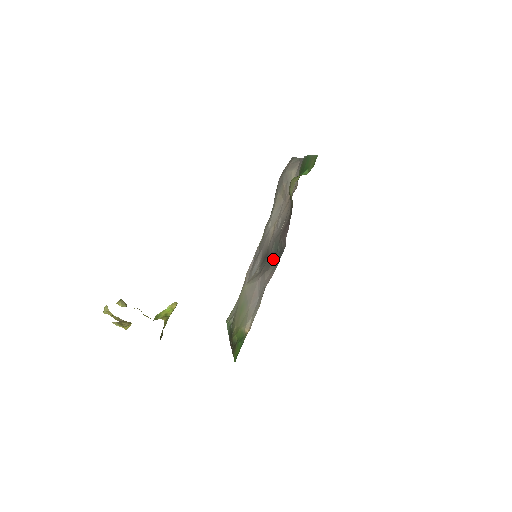
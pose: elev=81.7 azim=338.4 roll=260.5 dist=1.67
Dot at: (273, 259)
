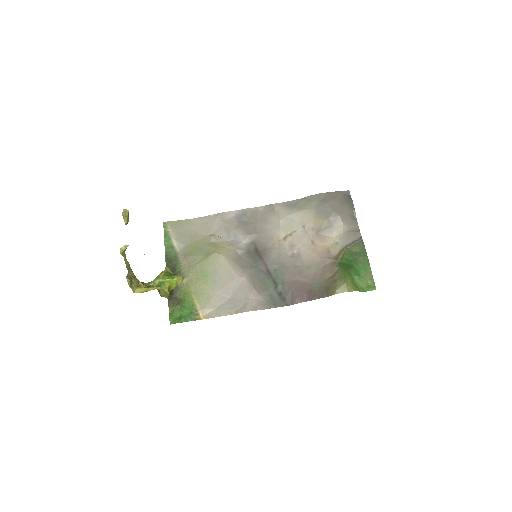
Dot at: (269, 288)
